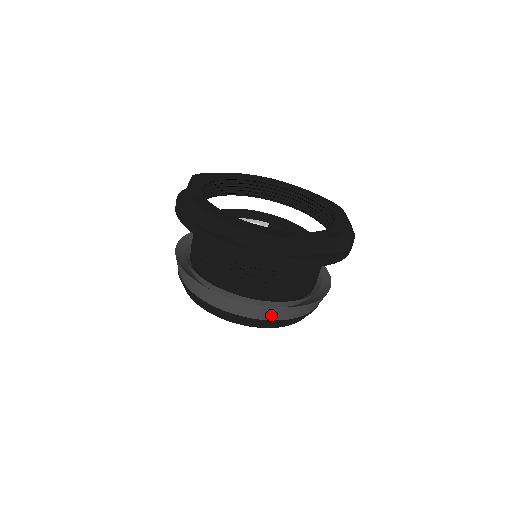
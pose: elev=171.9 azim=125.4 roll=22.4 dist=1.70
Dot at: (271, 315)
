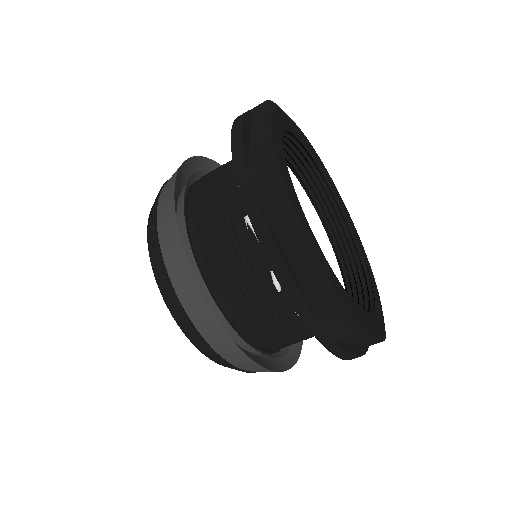
Dot at: (245, 366)
